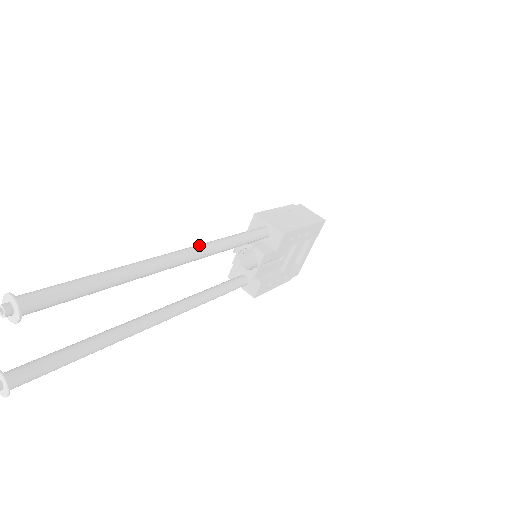
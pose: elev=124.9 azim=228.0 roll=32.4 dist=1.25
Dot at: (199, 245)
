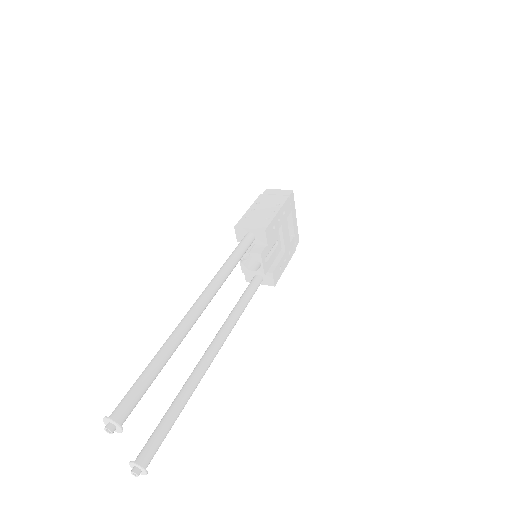
Dot at: (207, 288)
